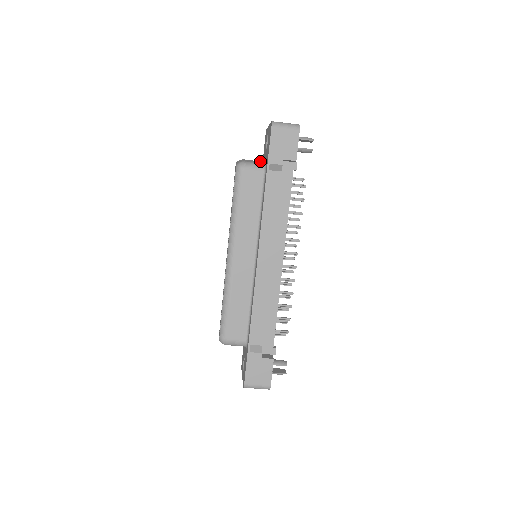
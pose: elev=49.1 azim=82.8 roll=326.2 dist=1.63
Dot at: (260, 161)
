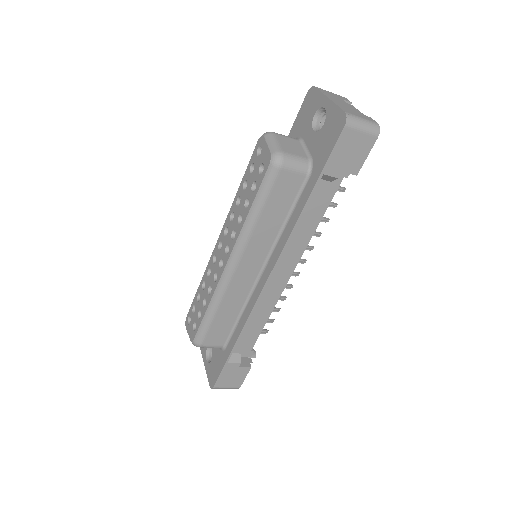
Dot at: (297, 141)
